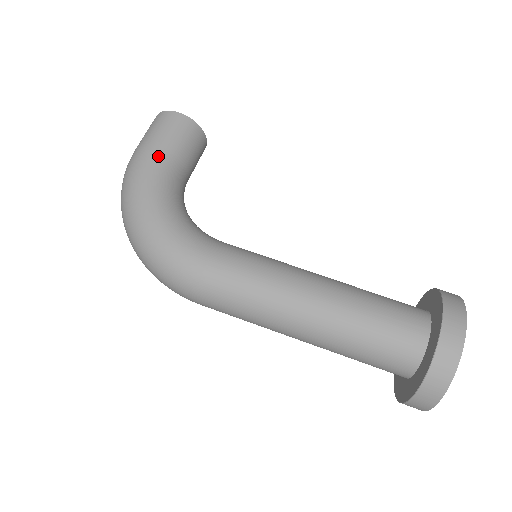
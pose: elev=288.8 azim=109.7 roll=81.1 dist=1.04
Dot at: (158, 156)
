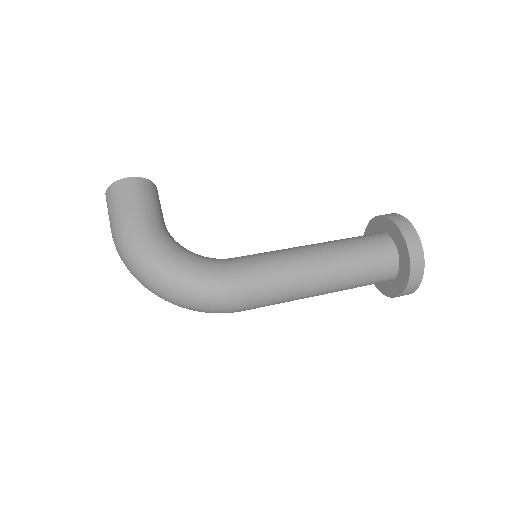
Dot at: (143, 219)
